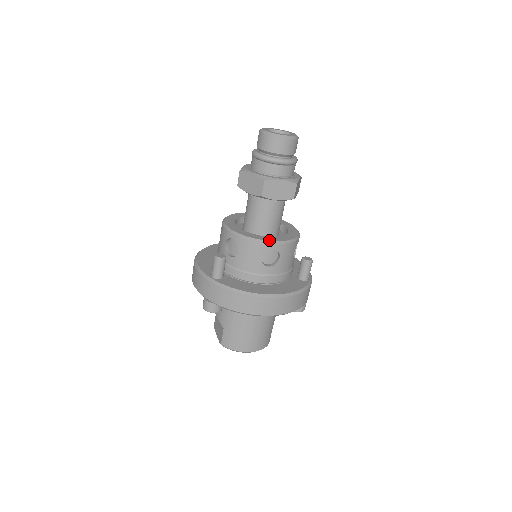
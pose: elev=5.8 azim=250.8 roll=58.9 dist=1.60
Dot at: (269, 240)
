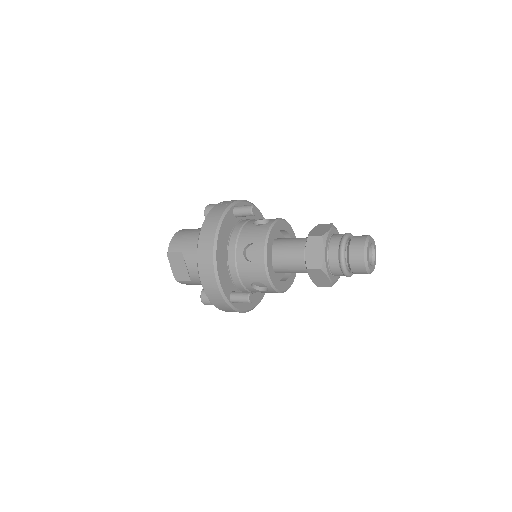
Dot at: occluded
